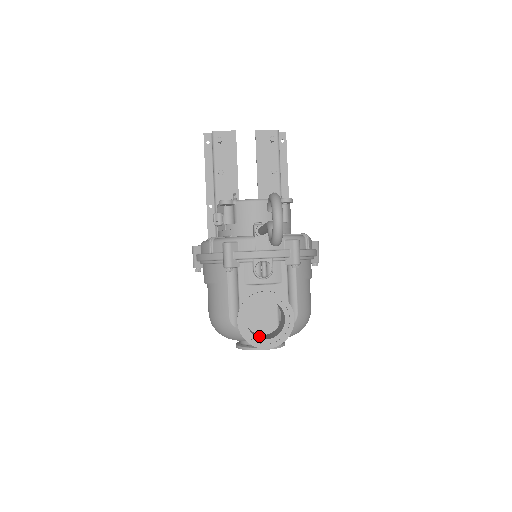
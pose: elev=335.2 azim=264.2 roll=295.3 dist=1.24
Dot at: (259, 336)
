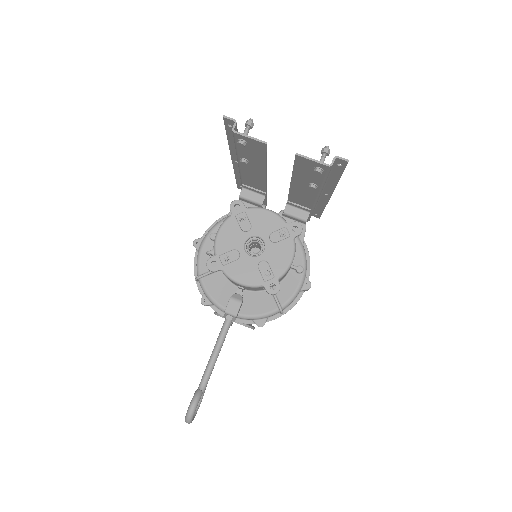
Dot at: occluded
